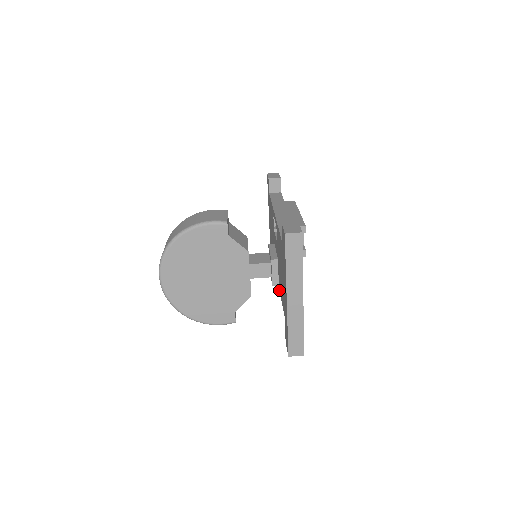
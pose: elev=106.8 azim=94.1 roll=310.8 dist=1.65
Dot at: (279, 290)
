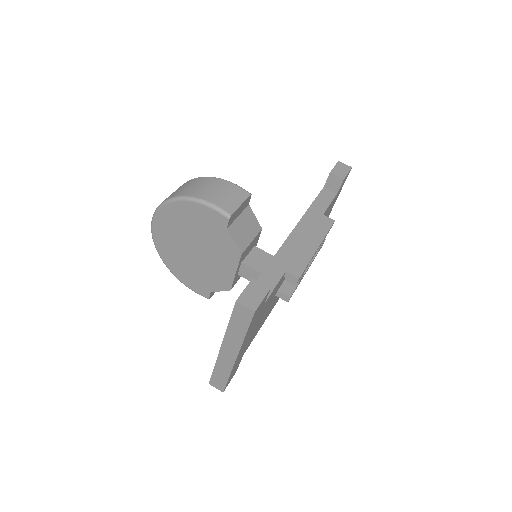
Dot at: occluded
